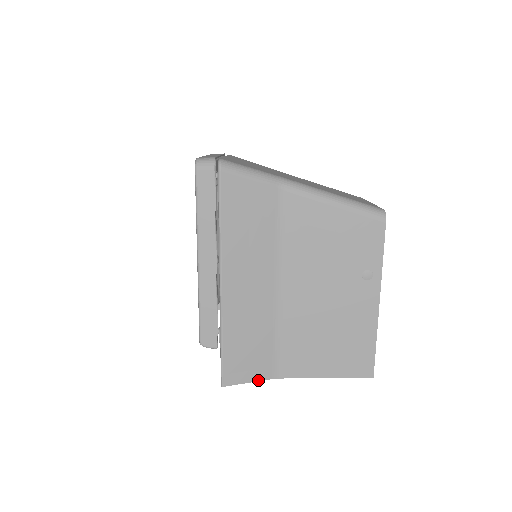
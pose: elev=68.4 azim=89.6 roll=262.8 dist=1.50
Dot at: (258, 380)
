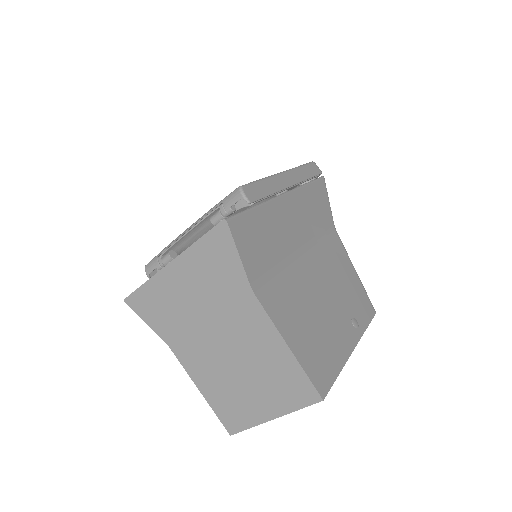
Dot at: (244, 265)
